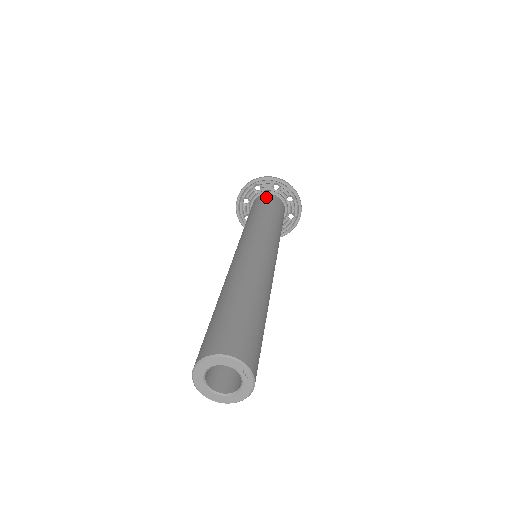
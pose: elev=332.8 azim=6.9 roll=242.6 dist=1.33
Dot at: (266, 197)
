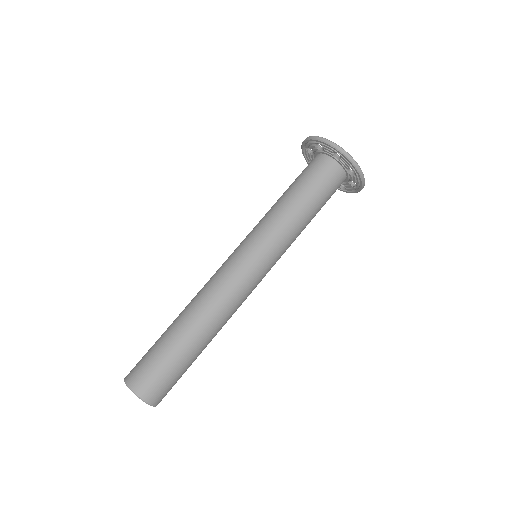
Dot at: (333, 174)
